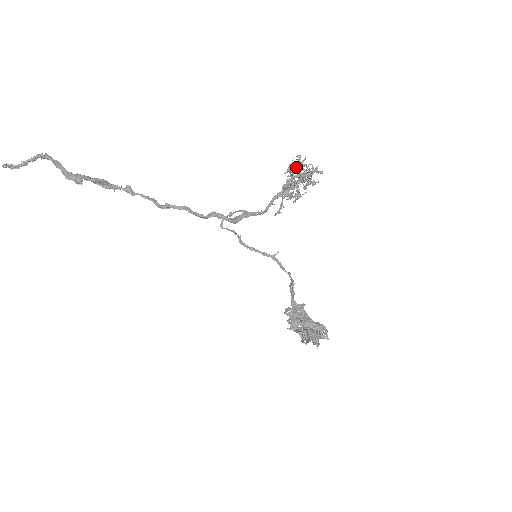
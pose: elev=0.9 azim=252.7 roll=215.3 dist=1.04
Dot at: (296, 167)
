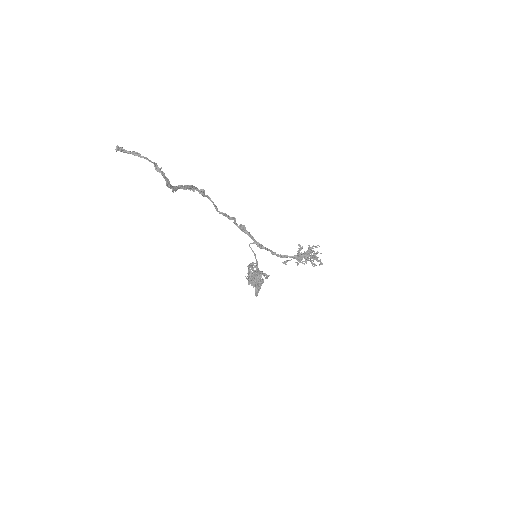
Dot at: occluded
